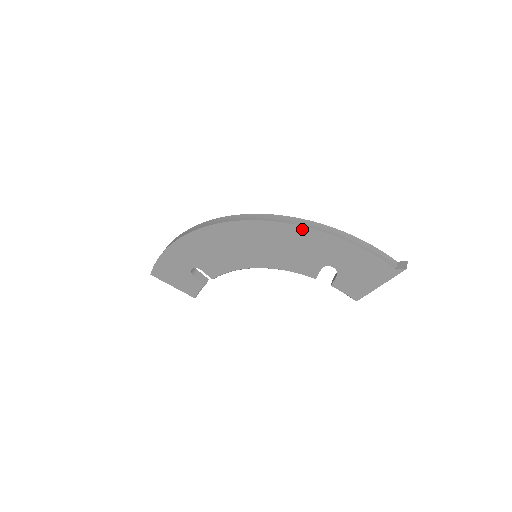
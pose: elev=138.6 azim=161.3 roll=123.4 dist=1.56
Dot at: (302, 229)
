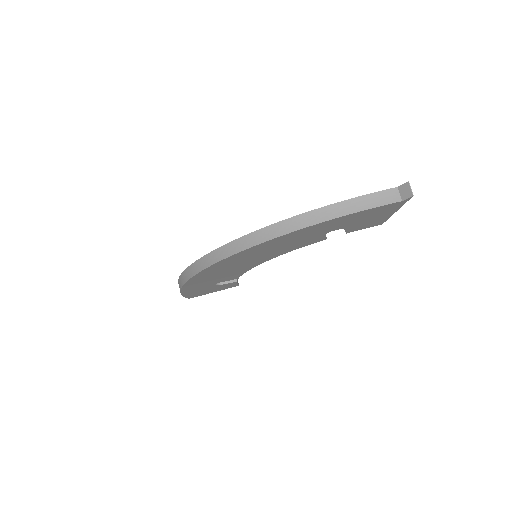
Dot at: (276, 239)
